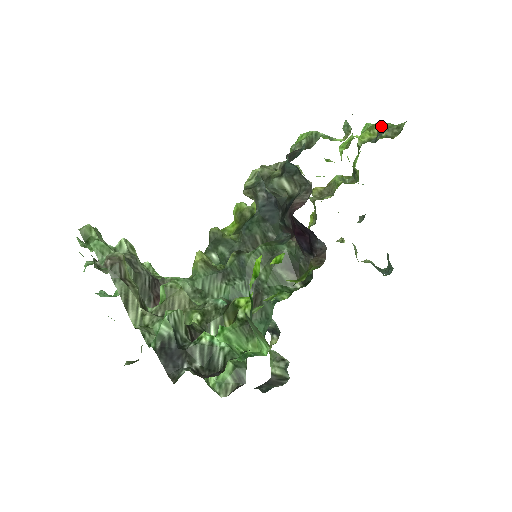
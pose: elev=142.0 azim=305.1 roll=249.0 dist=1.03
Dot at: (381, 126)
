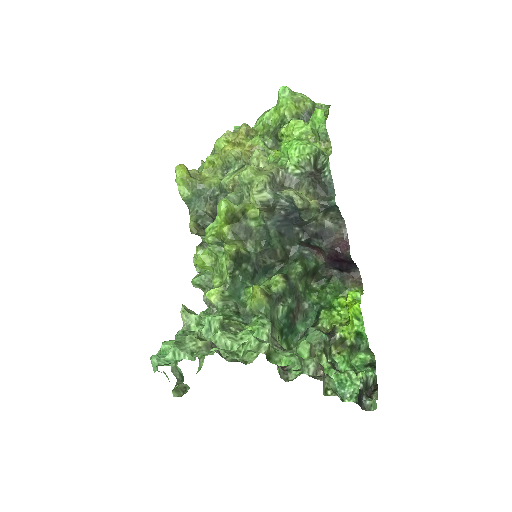
Dot at: (309, 105)
